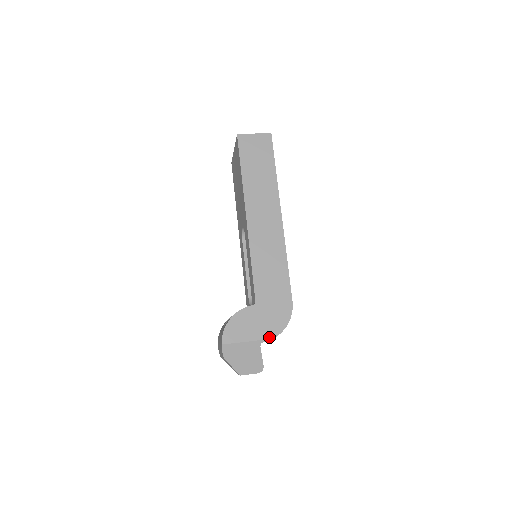
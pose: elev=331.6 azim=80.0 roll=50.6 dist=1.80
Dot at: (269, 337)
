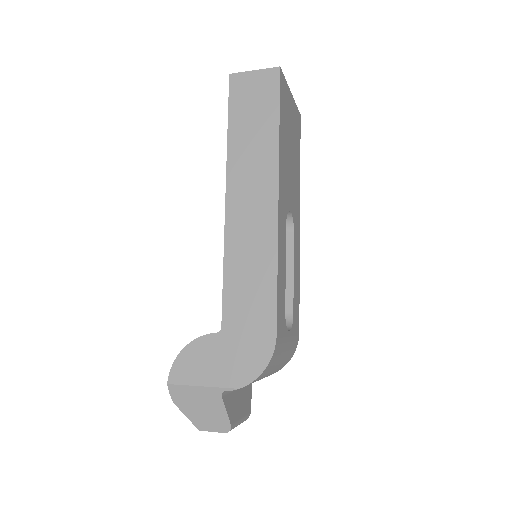
Dot at: (233, 385)
